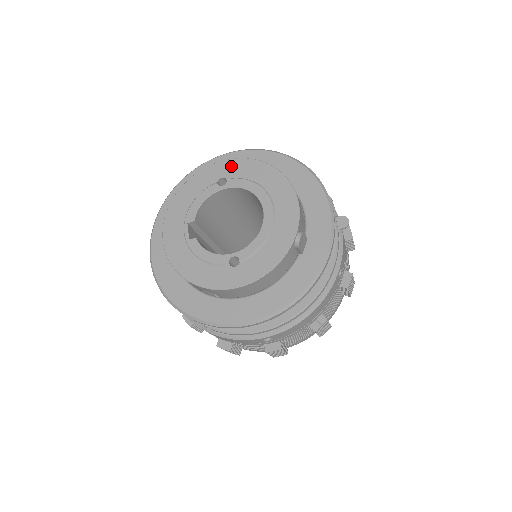
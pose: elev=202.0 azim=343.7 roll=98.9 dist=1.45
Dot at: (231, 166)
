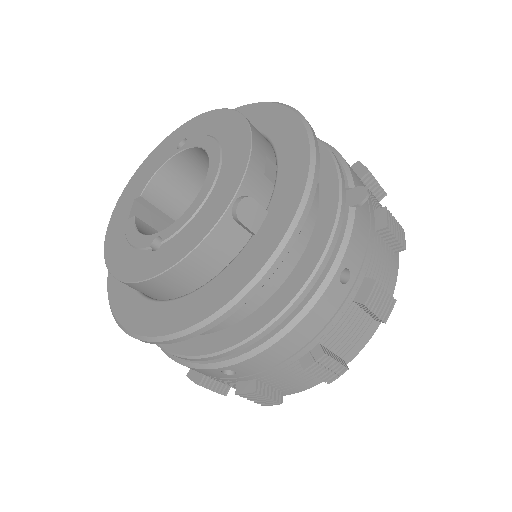
Dot at: (197, 123)
